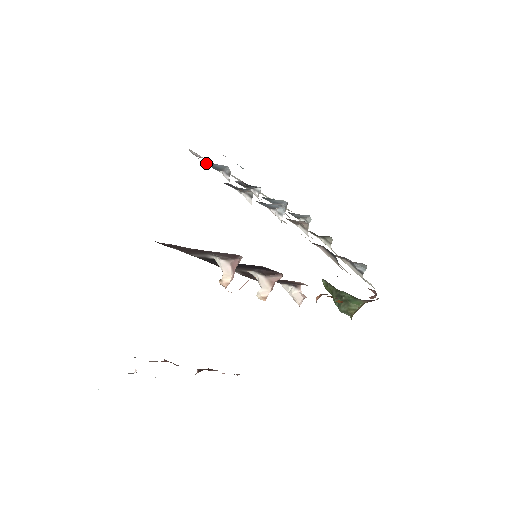
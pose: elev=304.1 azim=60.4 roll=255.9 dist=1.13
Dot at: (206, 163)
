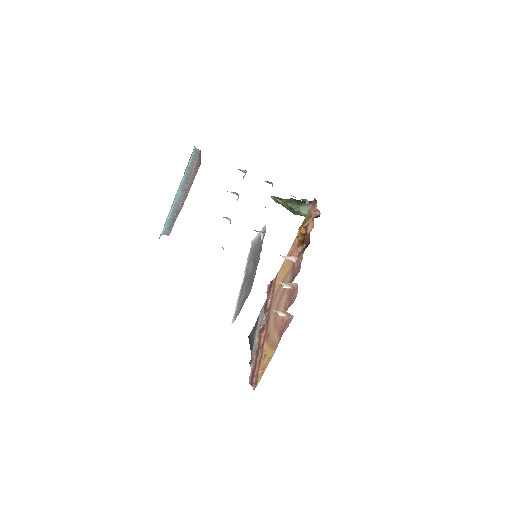
Dot at: occluded
